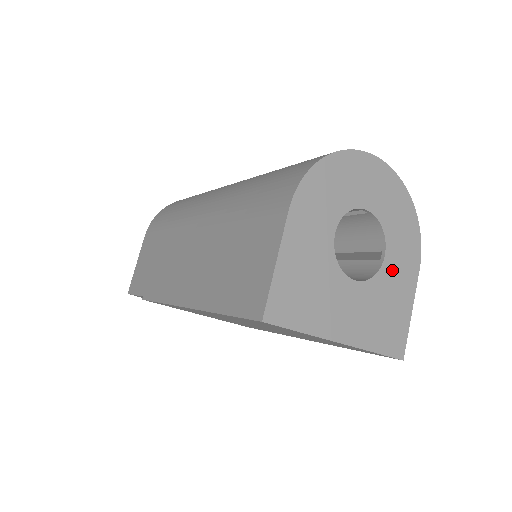
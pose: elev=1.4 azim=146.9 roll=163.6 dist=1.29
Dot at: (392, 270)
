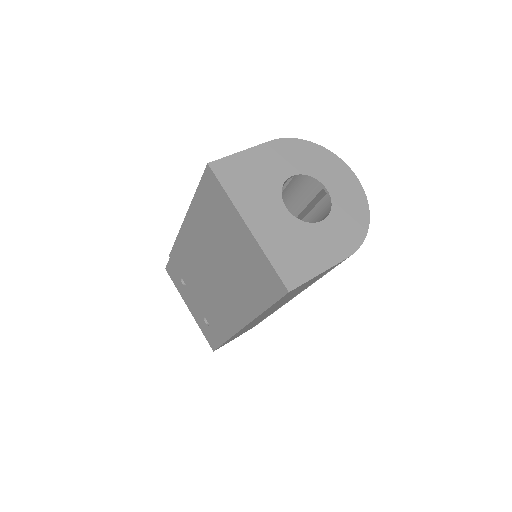
Dot at: (322, 234)
